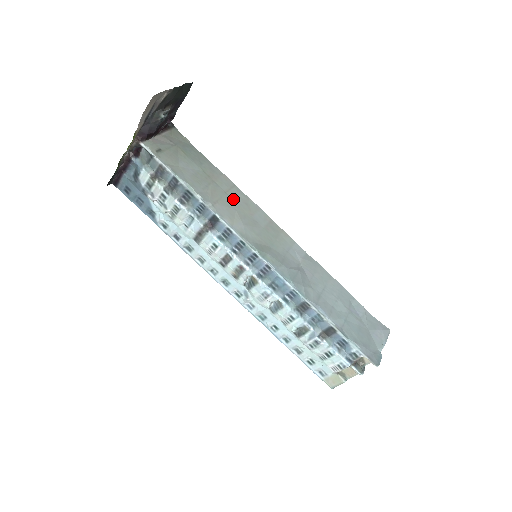
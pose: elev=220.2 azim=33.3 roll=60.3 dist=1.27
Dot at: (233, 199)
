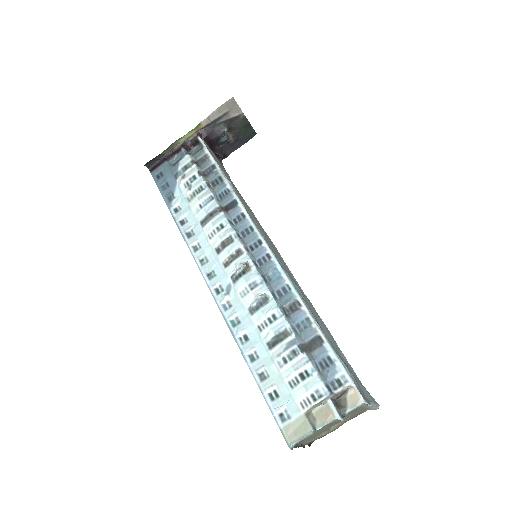
Dot at: (252, 214)
